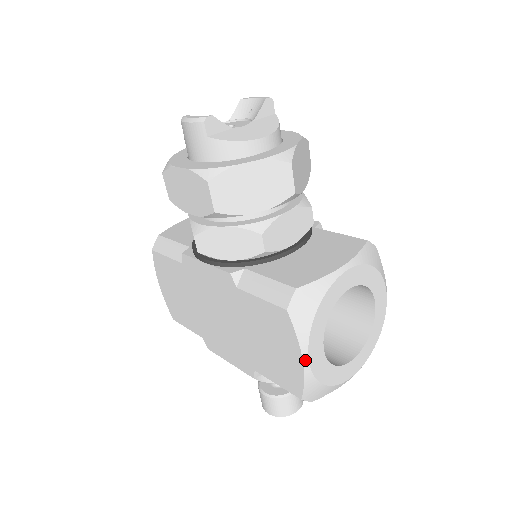
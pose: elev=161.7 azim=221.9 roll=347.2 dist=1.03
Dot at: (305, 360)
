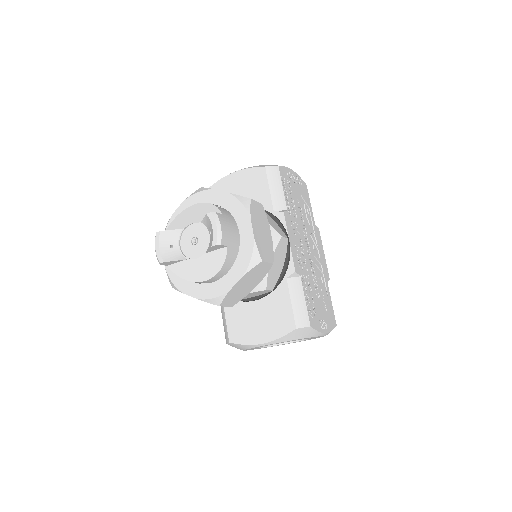
Dot at: occluded
